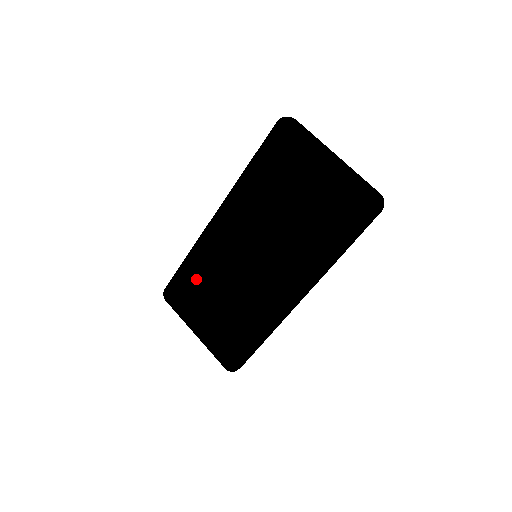
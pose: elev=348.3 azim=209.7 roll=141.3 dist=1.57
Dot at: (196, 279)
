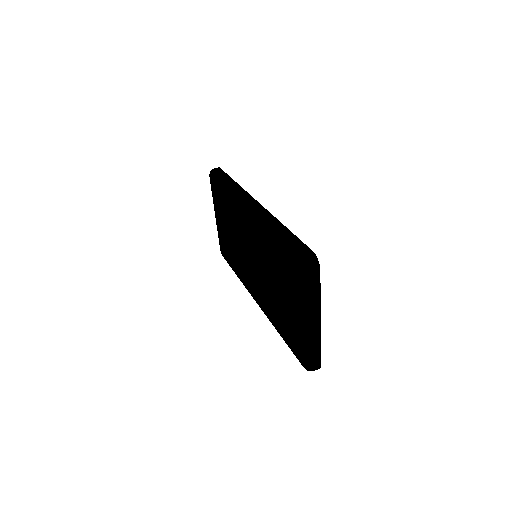
Dot at: (225, 204)
